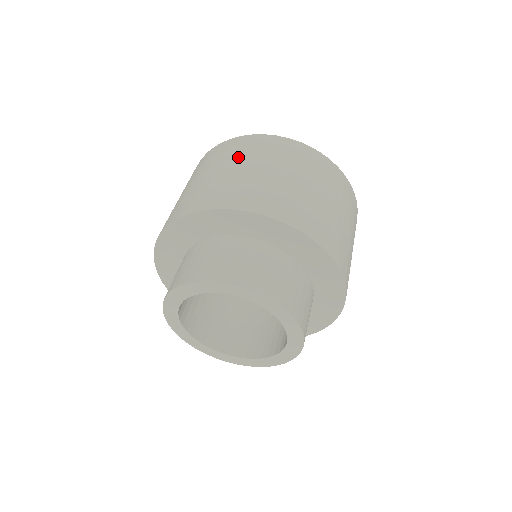
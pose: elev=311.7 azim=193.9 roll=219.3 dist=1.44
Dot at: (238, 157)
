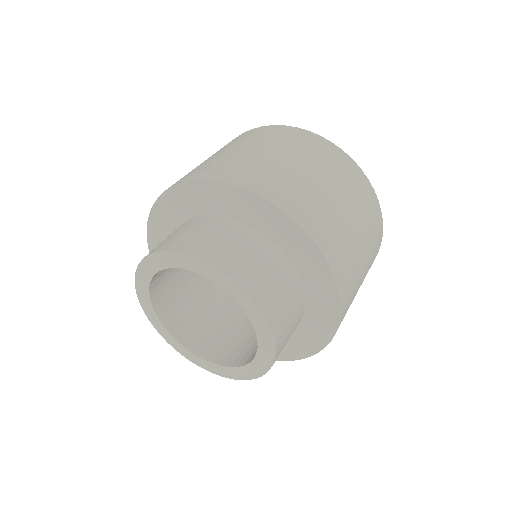
Dot at: (271, 142)
